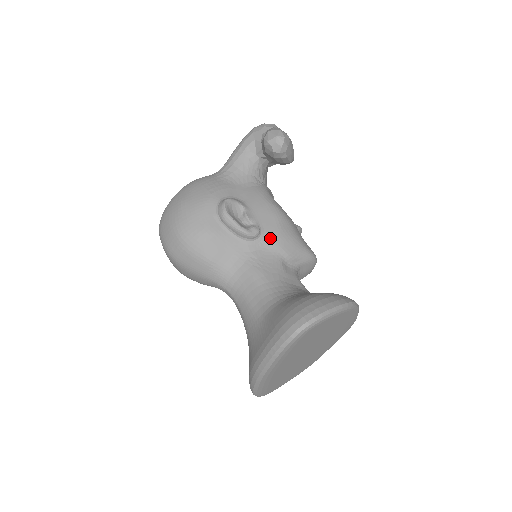
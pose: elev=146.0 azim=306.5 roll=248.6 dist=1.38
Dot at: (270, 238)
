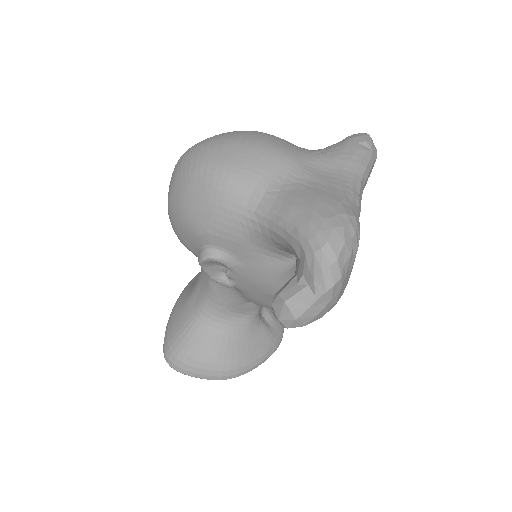
Dot at: (243, 293)
